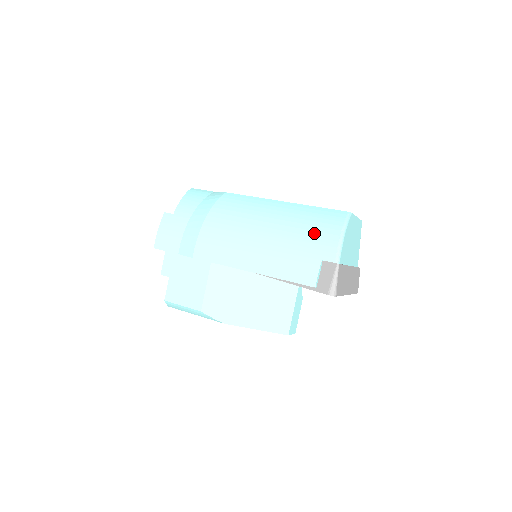
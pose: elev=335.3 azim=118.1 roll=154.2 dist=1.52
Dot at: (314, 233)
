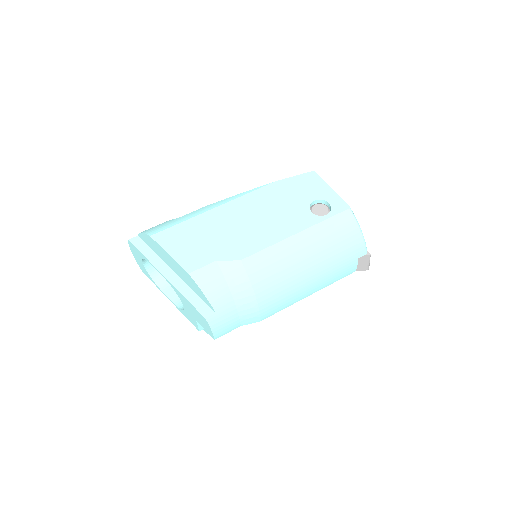
Dot at: (345, 247)
